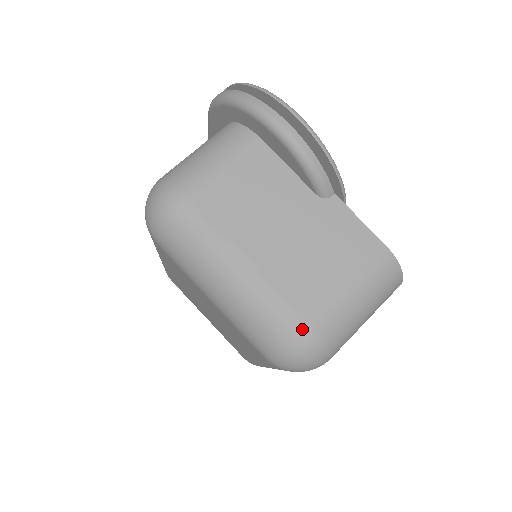
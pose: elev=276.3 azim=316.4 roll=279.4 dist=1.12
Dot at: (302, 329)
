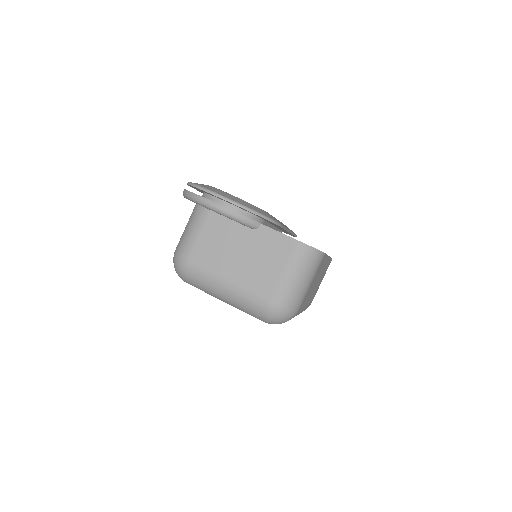
Dot at: (269, 304)
